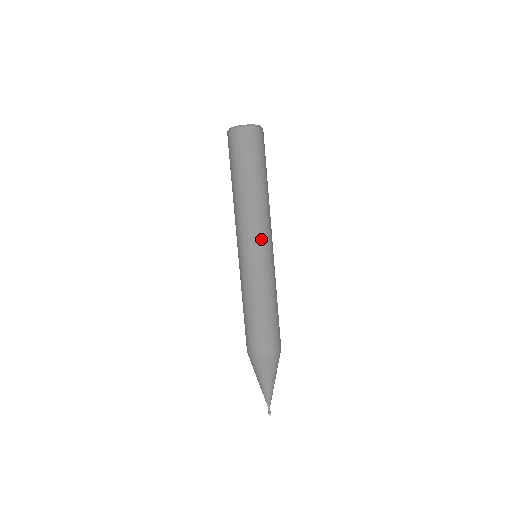
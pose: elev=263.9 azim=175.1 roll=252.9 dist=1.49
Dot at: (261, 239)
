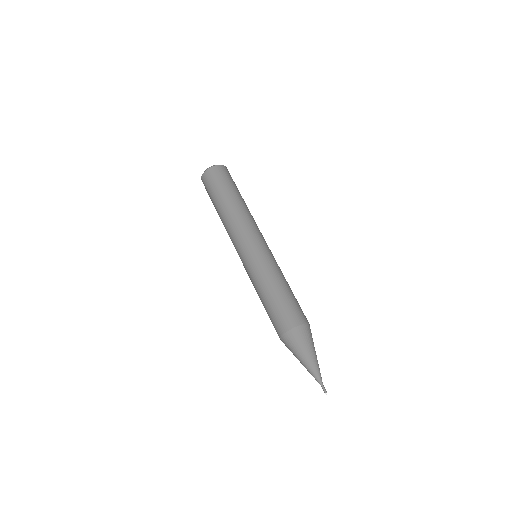
Dot at: (254, 235)
